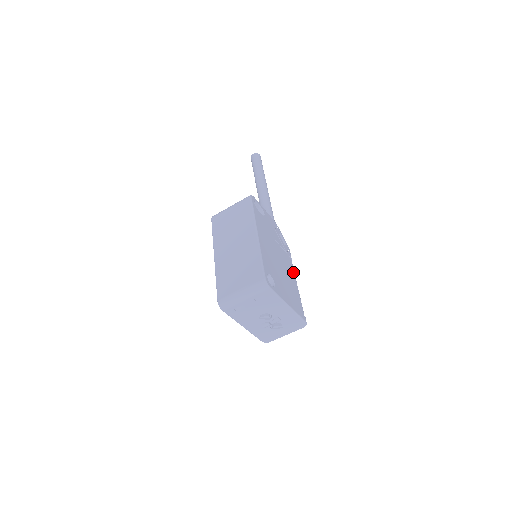
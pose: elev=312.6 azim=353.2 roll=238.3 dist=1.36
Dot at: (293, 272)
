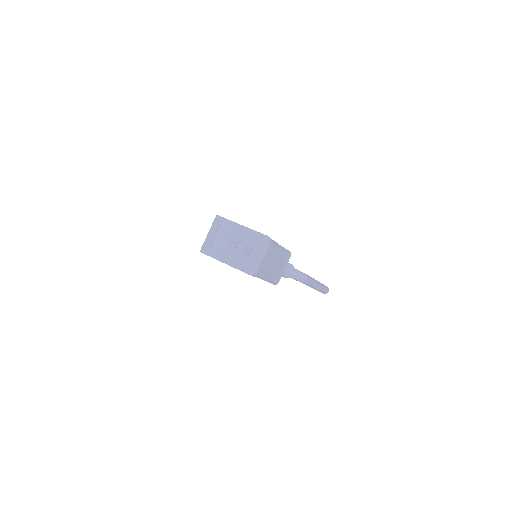
Dot at: occluded
